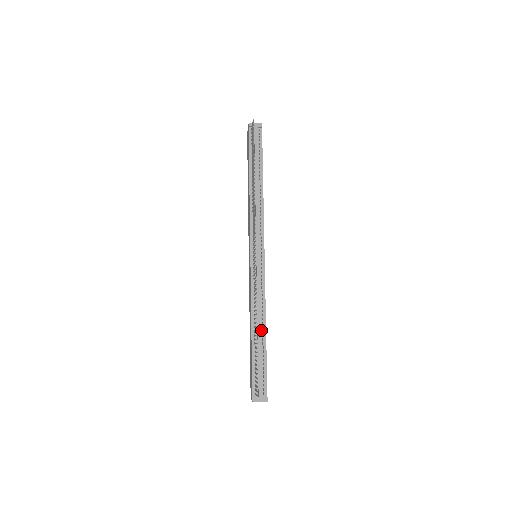
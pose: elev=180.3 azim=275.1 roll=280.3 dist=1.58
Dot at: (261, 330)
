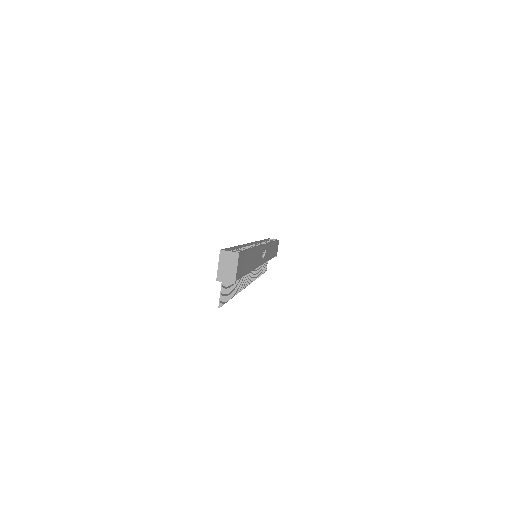
Dot at: occluded
